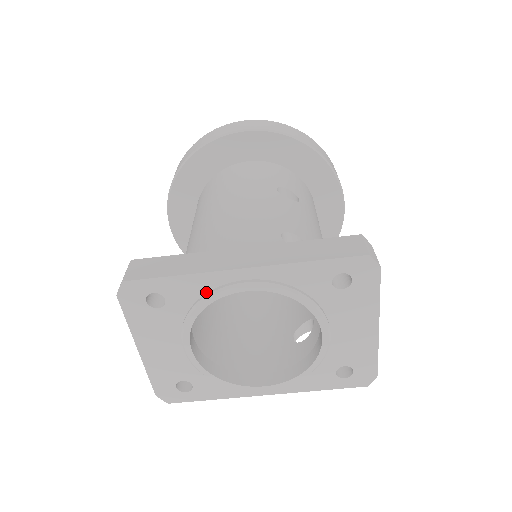
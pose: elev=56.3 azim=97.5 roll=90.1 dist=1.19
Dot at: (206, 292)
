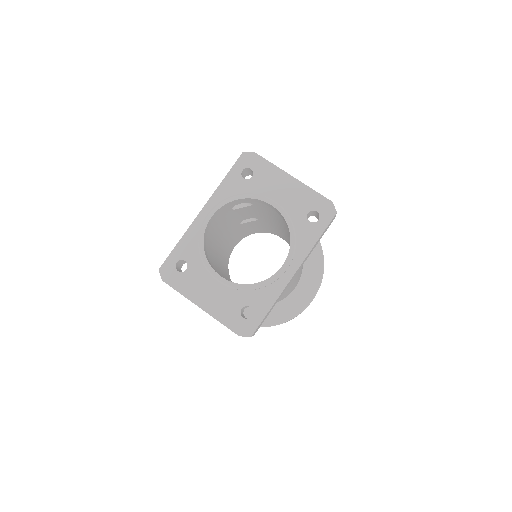
Dot at: (198, 238)
